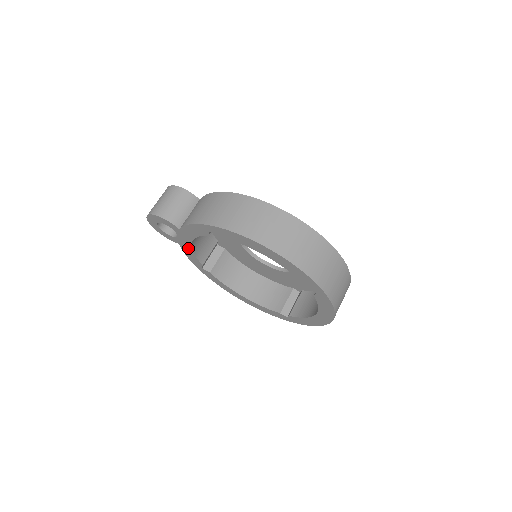
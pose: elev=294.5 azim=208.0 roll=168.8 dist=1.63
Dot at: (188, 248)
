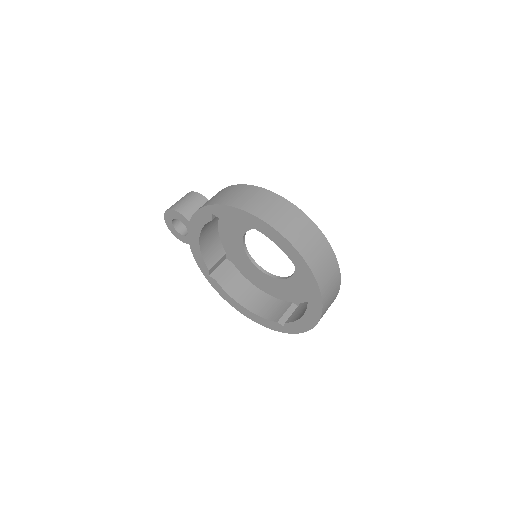
Dot at: (197, 248)
